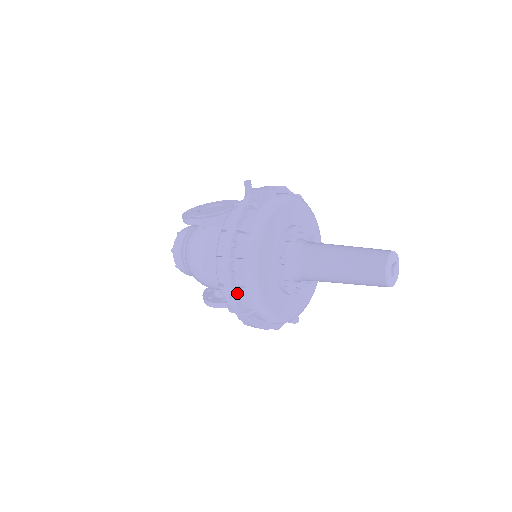
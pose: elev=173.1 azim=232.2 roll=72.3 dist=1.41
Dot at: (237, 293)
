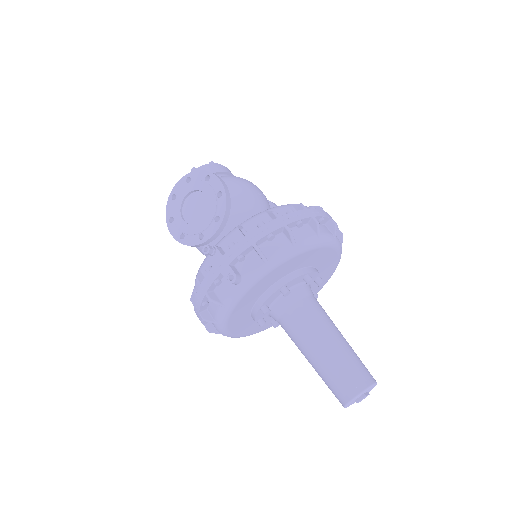
Dot at: occluded
